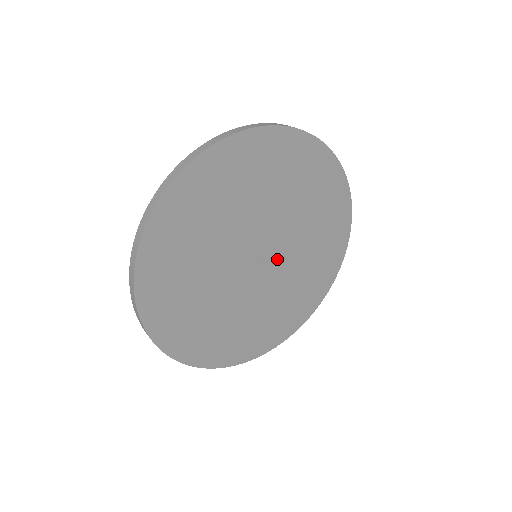
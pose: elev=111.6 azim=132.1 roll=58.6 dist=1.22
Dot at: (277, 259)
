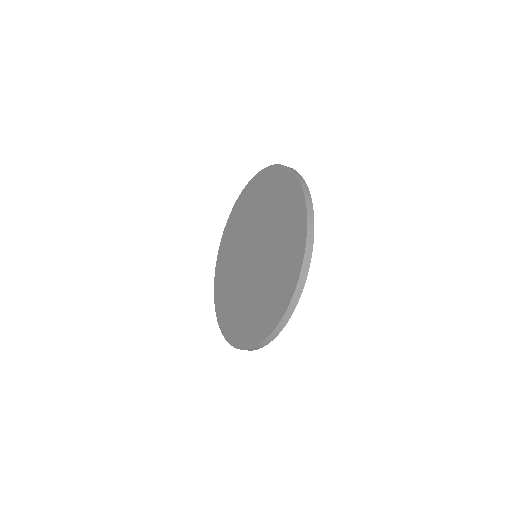
Dot at: occluded
